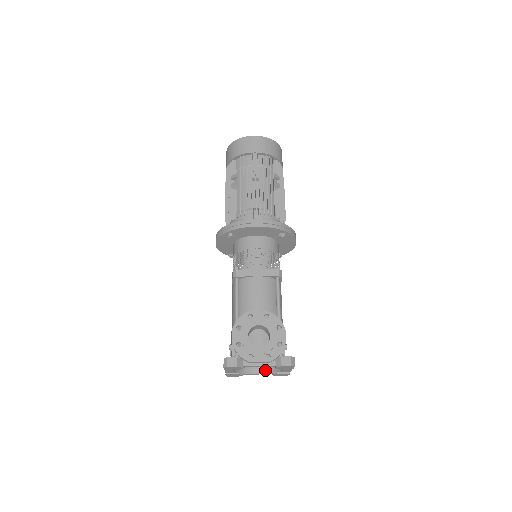
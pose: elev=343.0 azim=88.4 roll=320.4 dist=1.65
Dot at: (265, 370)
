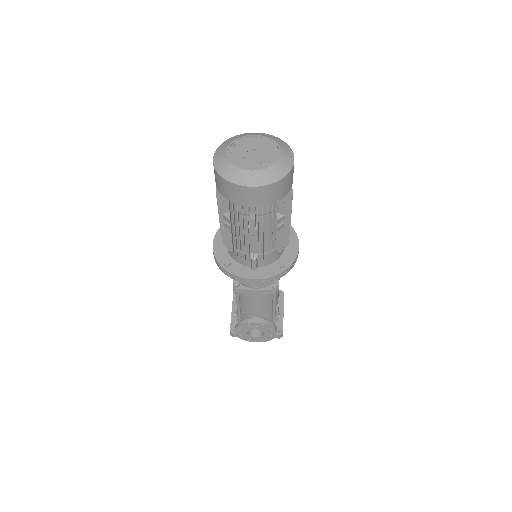
Dot at: occluded
